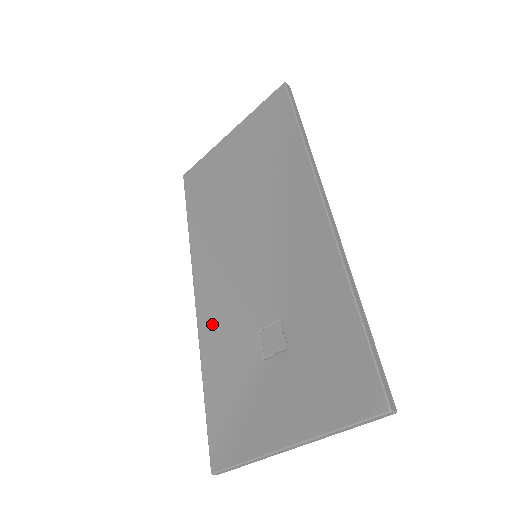
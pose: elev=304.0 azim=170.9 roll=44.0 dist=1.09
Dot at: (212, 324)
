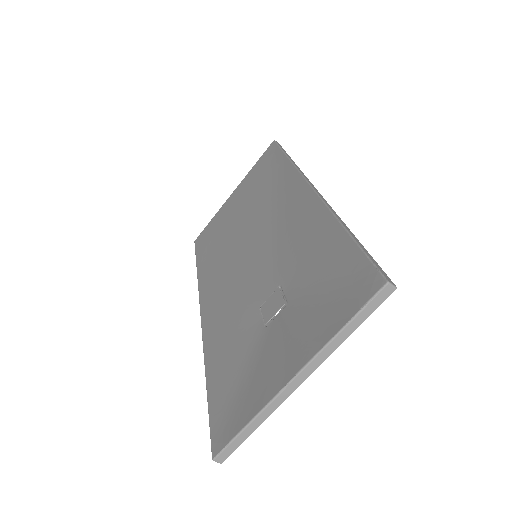
Dot at: (216, 327)
